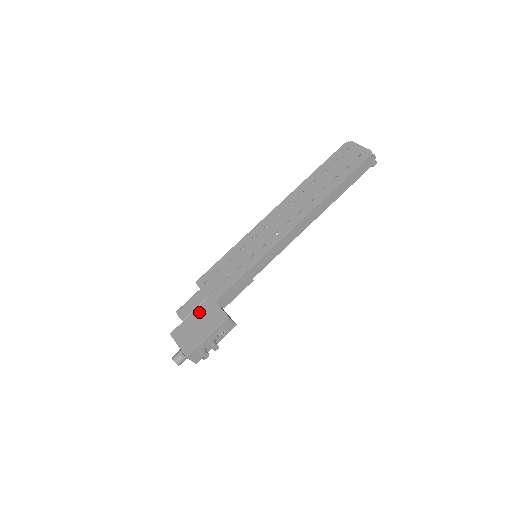
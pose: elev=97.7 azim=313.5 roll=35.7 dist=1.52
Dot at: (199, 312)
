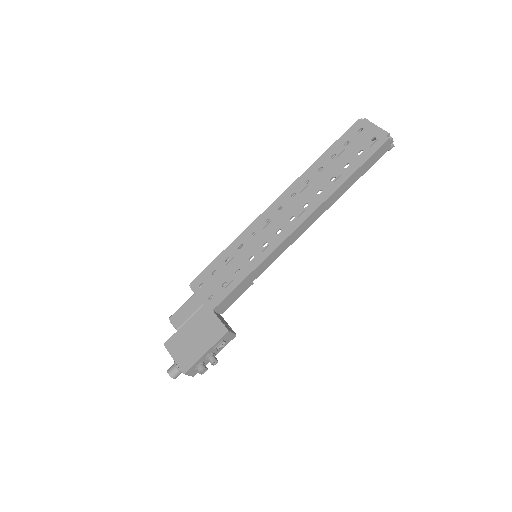
Dot at: (195, 321)
